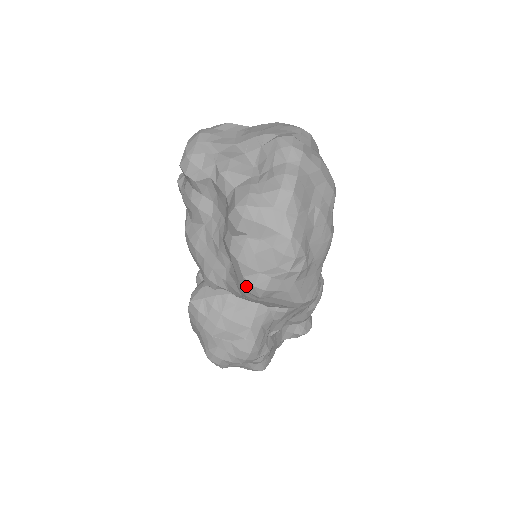
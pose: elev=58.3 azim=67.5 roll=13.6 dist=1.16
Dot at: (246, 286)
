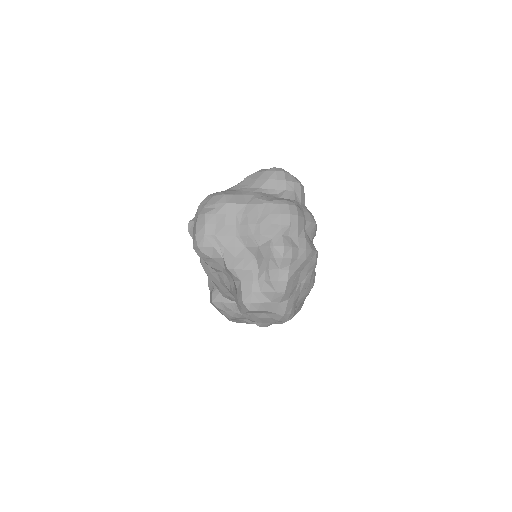
Dot at: occluded
